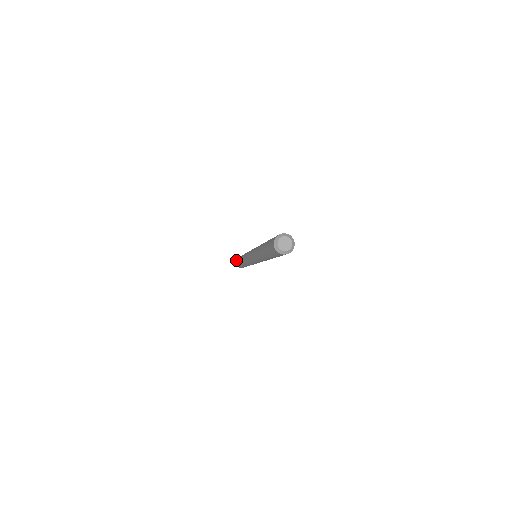
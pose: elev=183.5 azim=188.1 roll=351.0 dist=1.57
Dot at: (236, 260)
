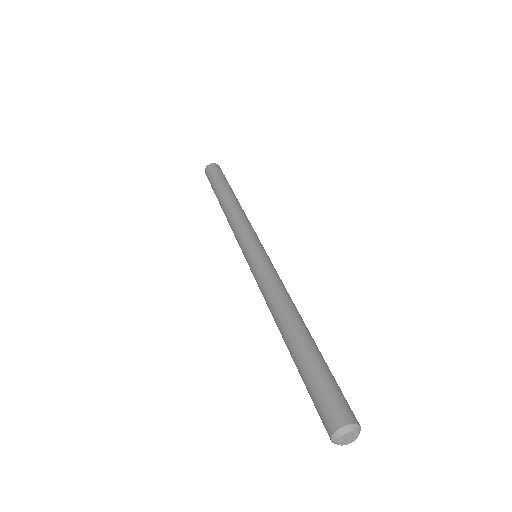
Dot at: occluded
